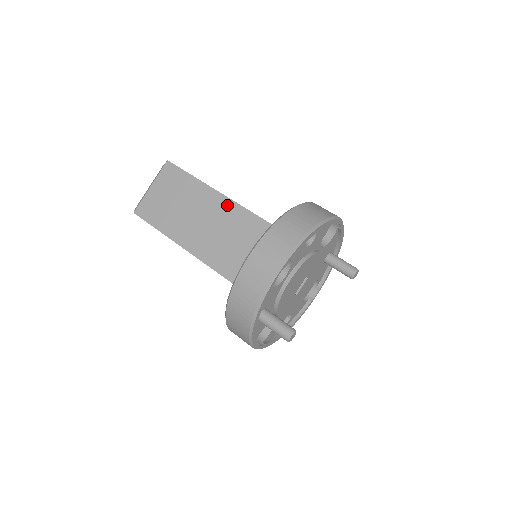
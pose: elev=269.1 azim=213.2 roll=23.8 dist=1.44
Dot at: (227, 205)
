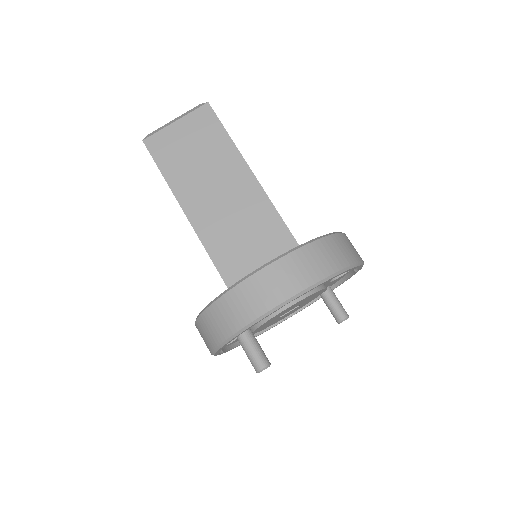
Dot at: (253, 189)
